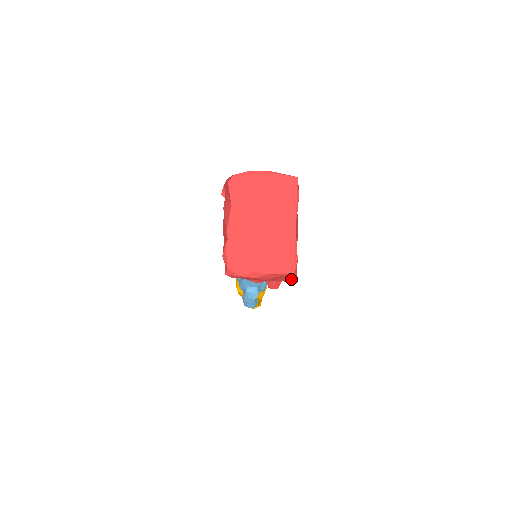
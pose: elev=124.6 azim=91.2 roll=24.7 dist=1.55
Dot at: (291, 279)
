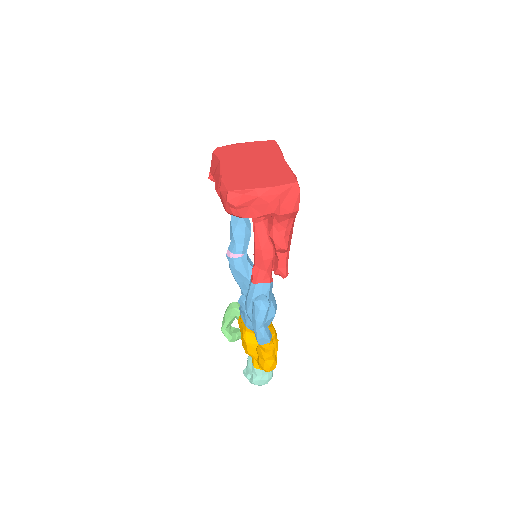
Dot at: (296, 204)
